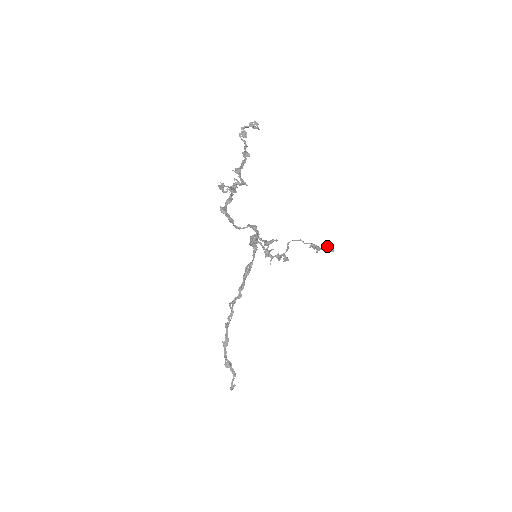
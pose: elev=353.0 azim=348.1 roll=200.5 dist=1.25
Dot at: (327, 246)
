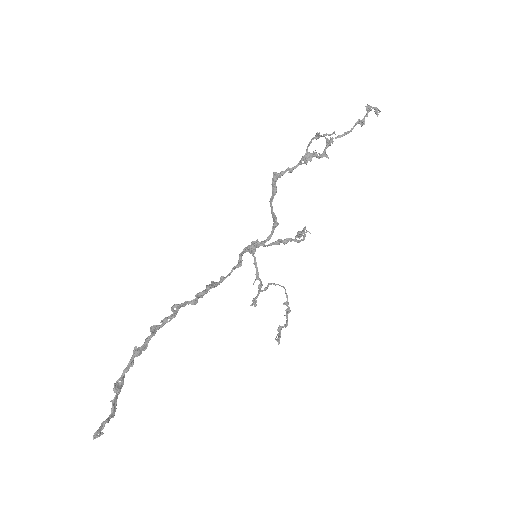
Dot at: (286, 324)
